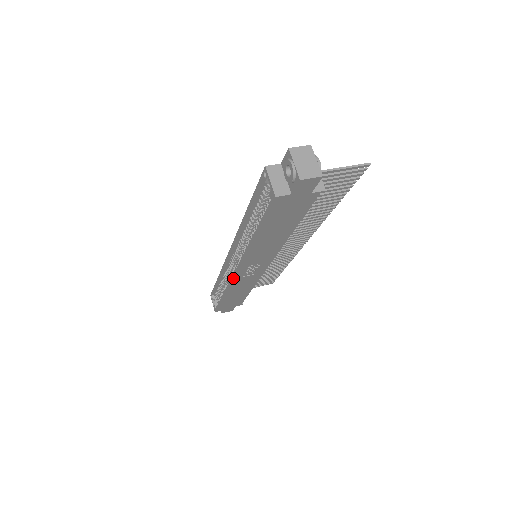
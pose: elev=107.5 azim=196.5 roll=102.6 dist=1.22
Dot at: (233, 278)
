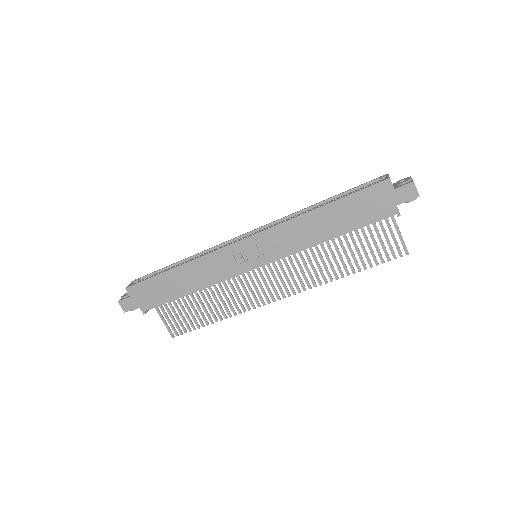
Dot at: (231, 245)
